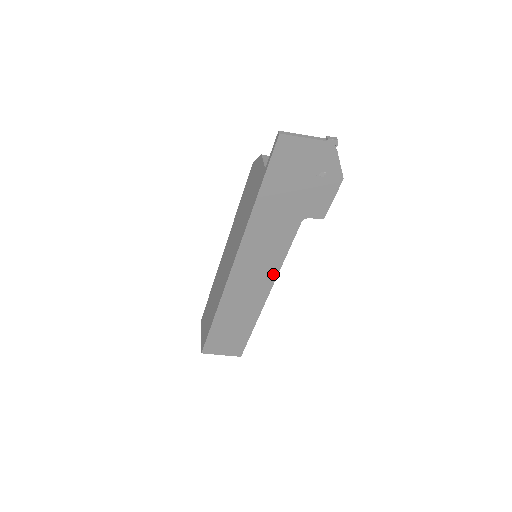
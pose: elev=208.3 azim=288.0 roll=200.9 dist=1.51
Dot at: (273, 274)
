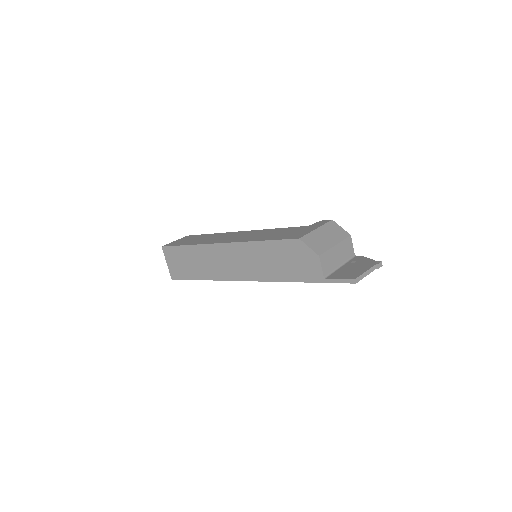
Dot at: occluded
